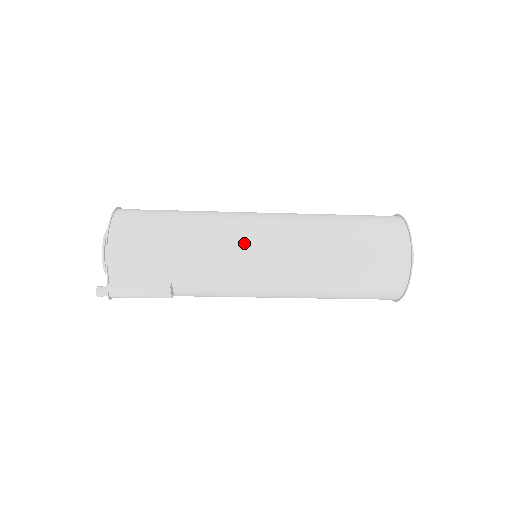
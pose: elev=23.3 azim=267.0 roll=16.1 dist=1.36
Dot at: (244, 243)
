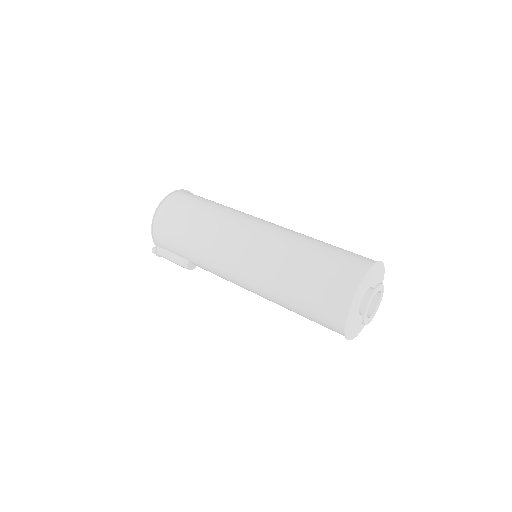
Dot at: (226, 254)
